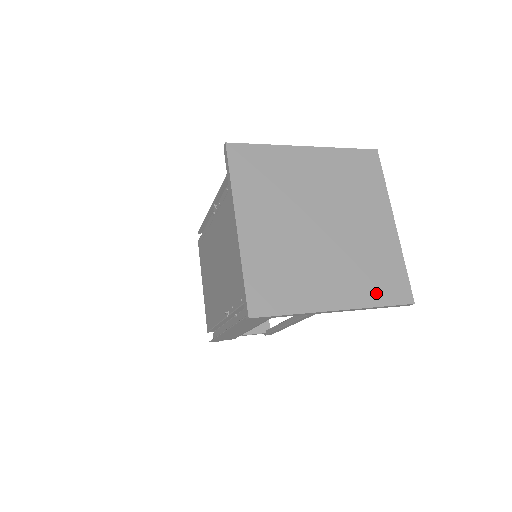
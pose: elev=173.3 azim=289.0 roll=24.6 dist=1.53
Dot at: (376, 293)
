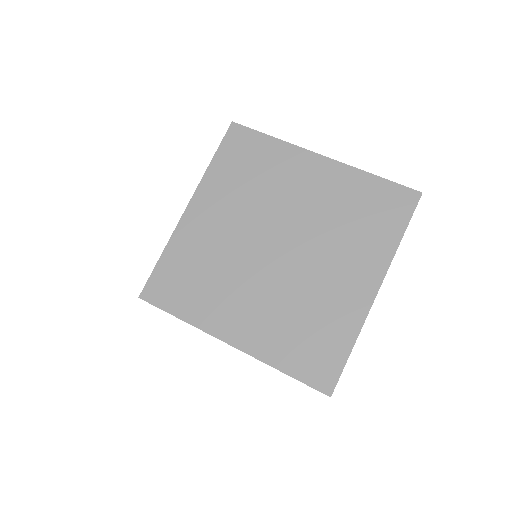
Dot at: (288, 355)
